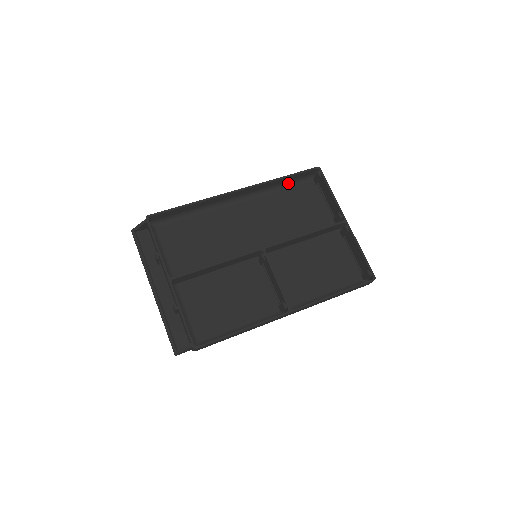
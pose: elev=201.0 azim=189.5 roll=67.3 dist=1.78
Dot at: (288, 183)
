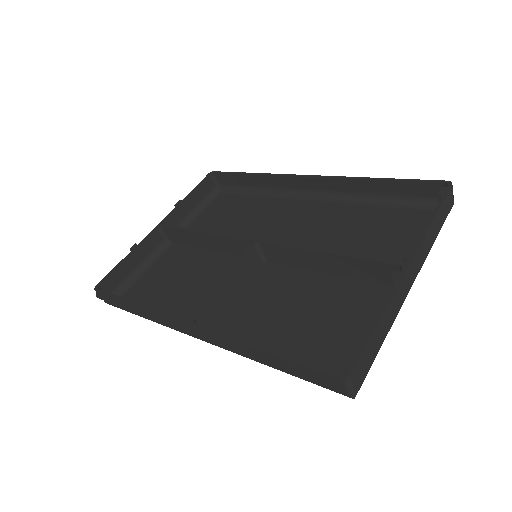
Dot at: (395, 199)
